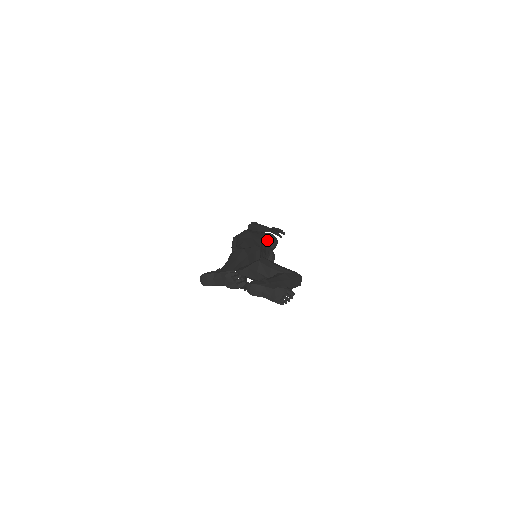
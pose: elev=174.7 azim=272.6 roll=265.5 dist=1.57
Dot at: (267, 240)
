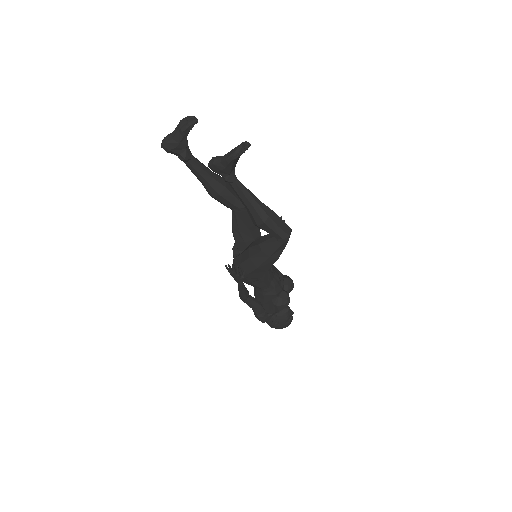
Dot at: (278, 271)
